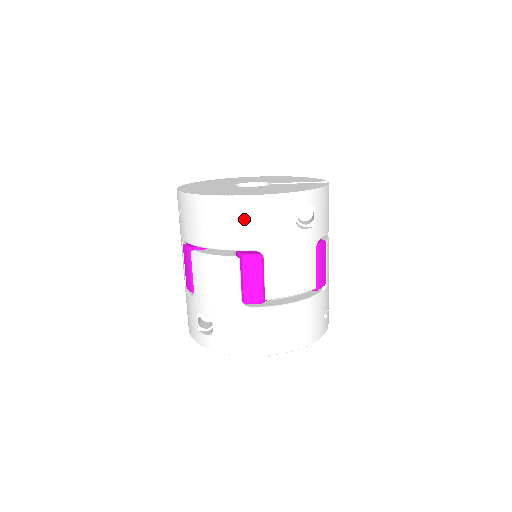
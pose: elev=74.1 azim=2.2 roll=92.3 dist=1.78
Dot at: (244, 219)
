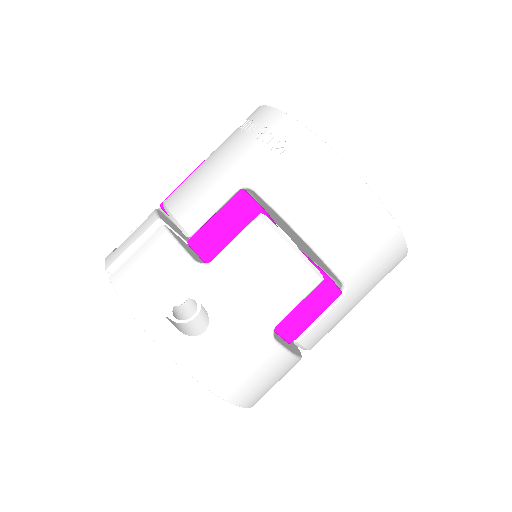
Dot at: (372, 245)
